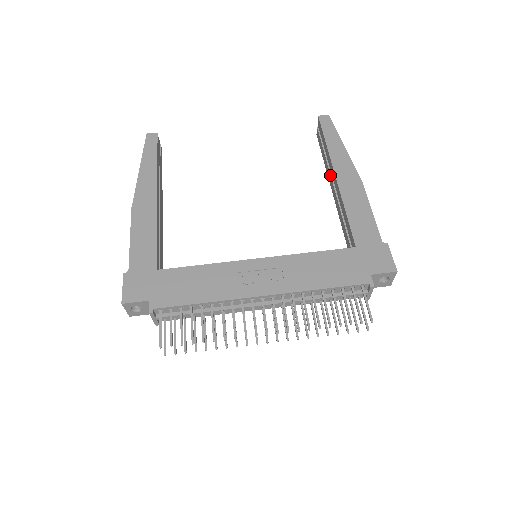
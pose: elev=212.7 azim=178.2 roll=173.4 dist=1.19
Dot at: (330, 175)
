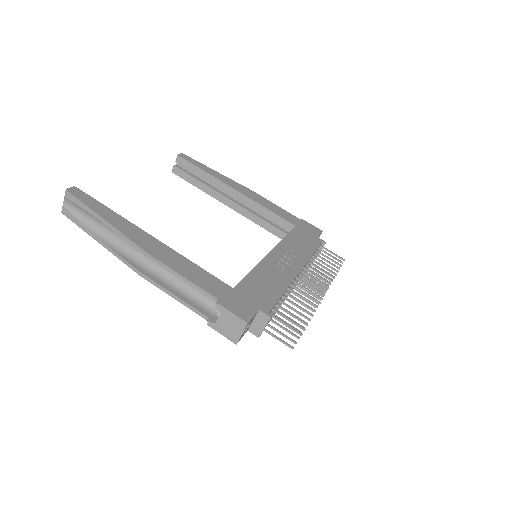
Dot at: (221, 194)
